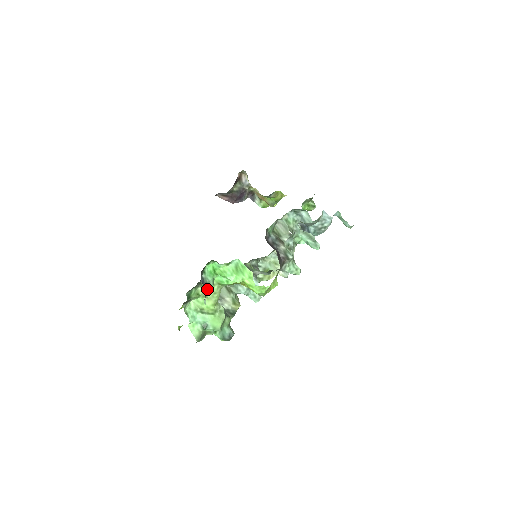
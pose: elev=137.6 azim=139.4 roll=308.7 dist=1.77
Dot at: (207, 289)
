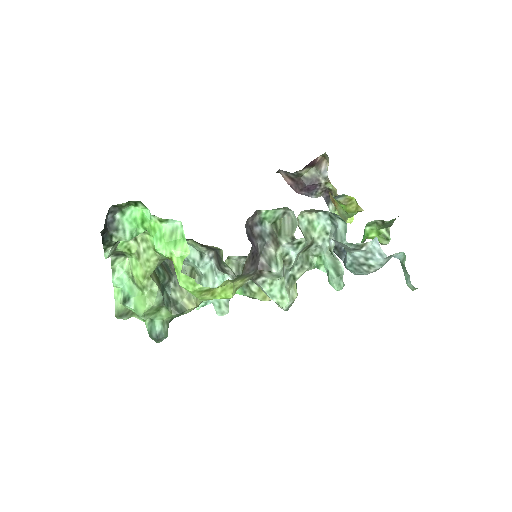
Dot at: (115, 237)
